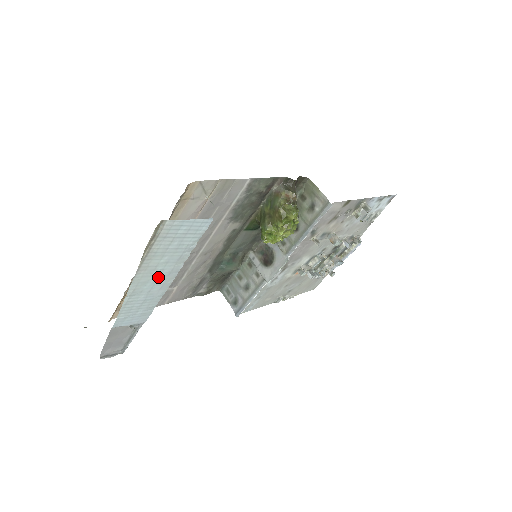
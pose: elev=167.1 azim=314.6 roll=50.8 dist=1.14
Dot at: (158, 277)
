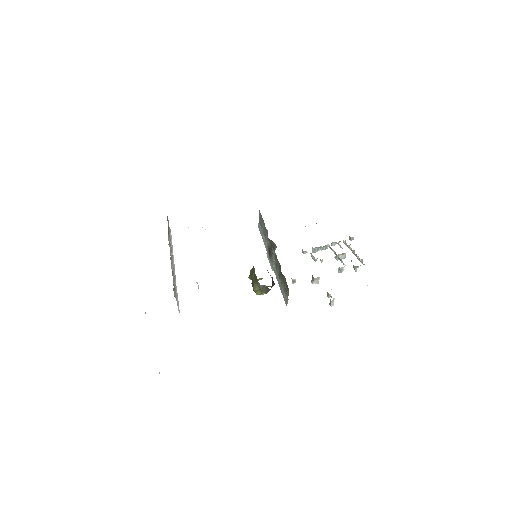
Dot at: occluded
